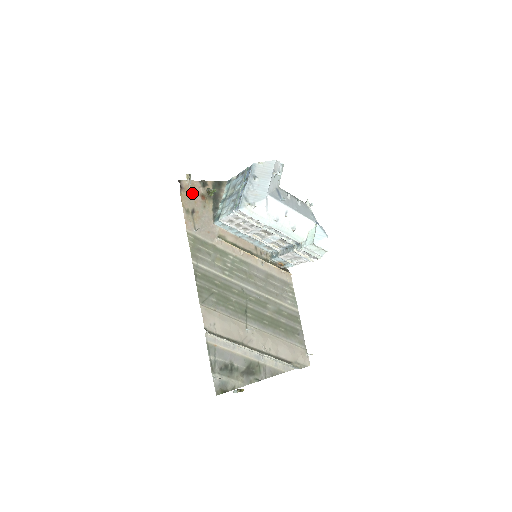
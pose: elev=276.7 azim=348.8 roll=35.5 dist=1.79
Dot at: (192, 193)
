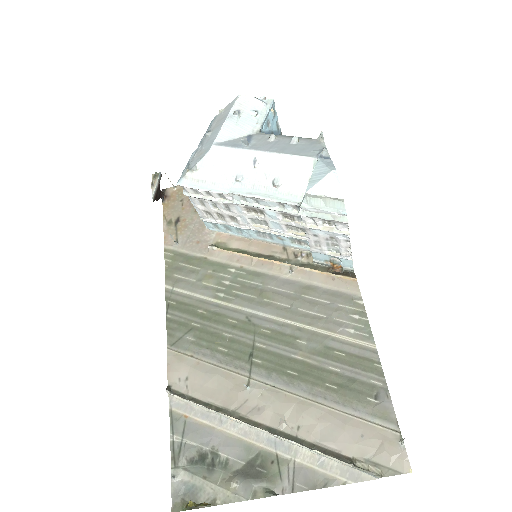
Dot at: (180, 199)
